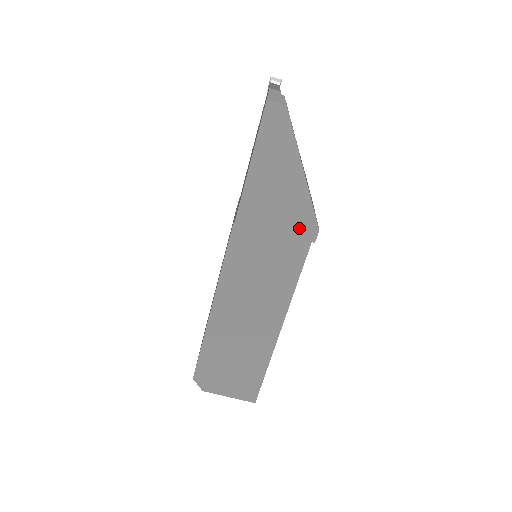
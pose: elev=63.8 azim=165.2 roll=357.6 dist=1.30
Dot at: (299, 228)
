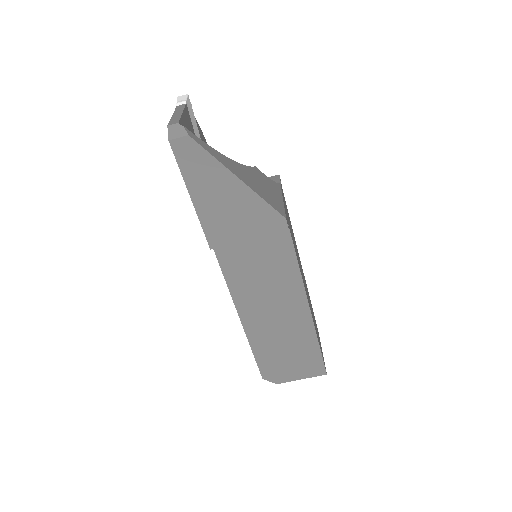
Dot at: (267, 226)
